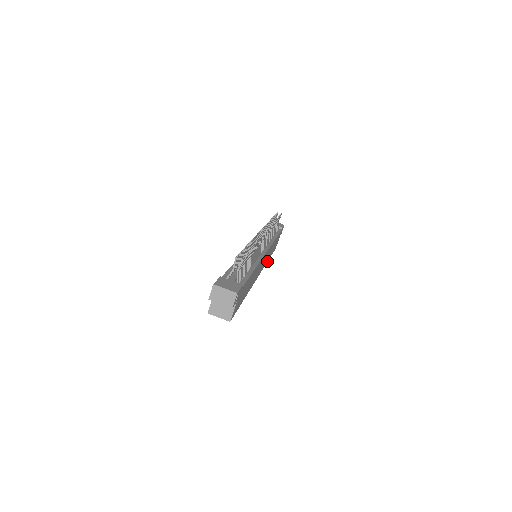
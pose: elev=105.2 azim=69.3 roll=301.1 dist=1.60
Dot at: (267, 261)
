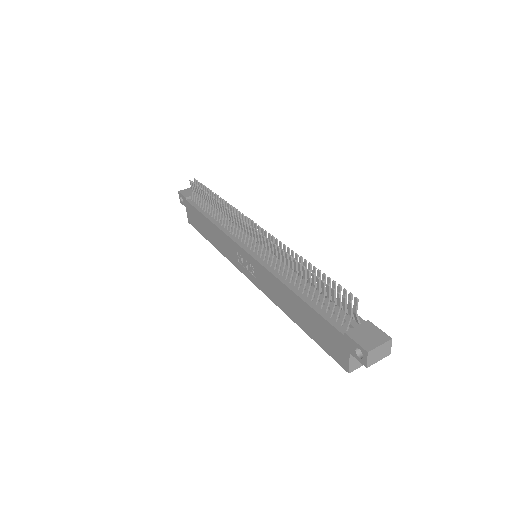
Dot at: occluded
